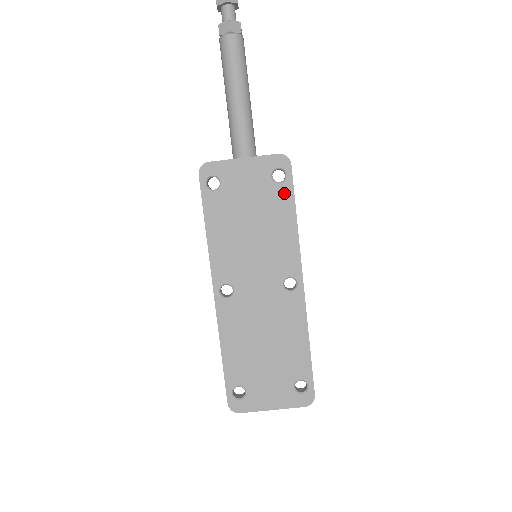
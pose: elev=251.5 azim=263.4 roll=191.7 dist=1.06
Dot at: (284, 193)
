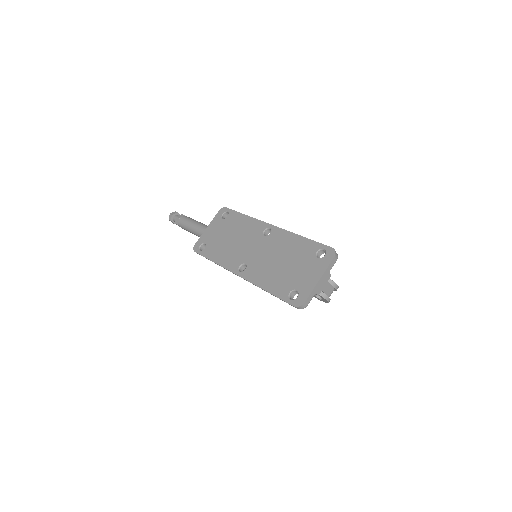
Dot at: (232, 216)
